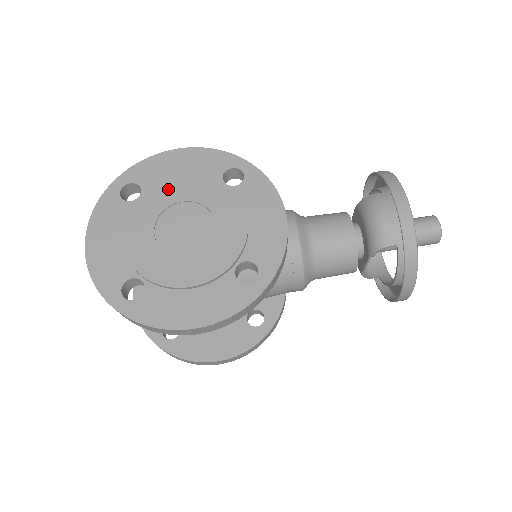
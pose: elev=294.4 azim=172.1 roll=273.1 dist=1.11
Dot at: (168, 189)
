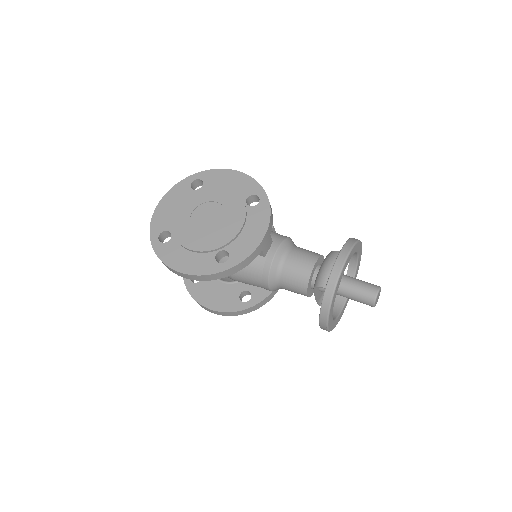
Dot at: (214, 191)
